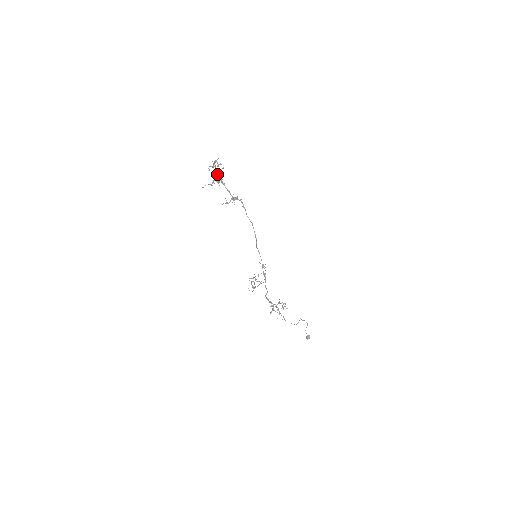
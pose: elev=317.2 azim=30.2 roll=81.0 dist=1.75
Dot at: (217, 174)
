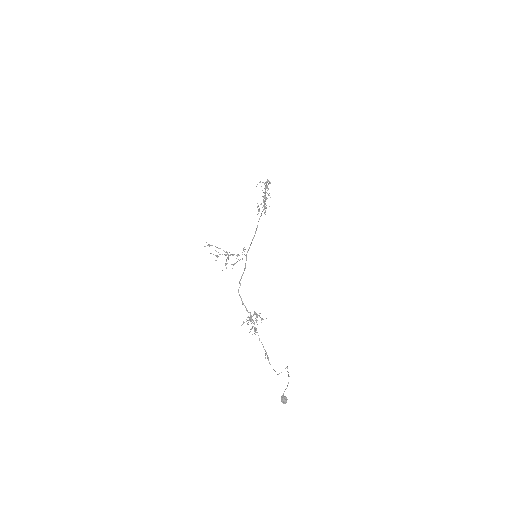
Dot at: (265, 191)
